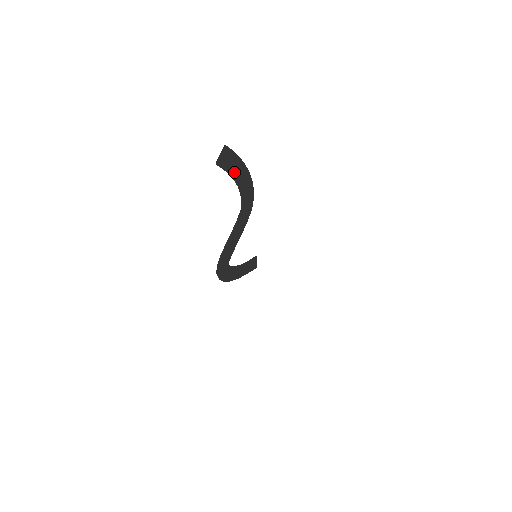
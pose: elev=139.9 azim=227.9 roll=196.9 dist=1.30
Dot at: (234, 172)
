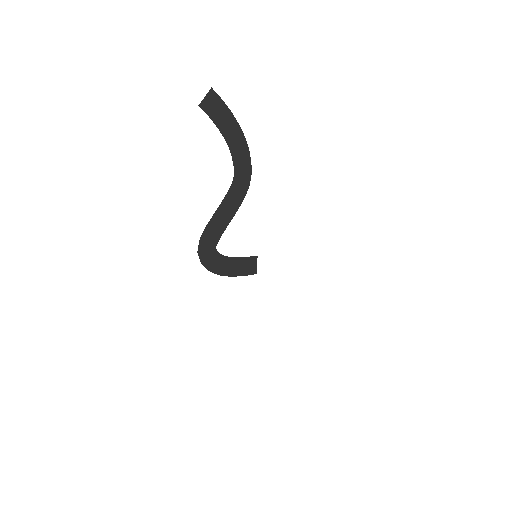
Dot at: (224, 127)
